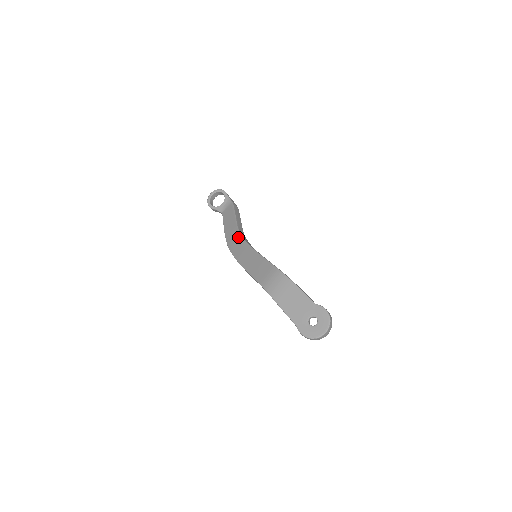
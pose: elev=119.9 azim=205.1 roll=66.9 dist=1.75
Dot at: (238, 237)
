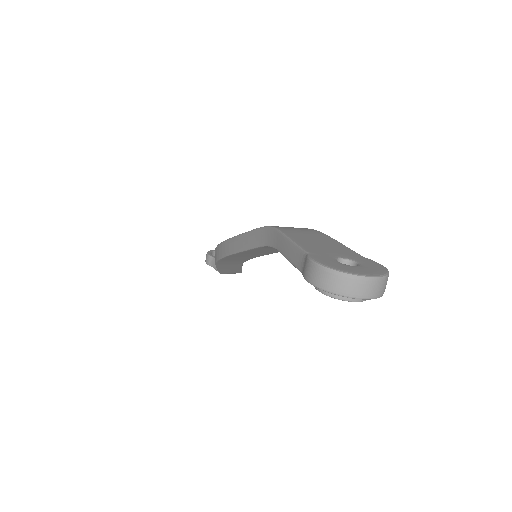
Dot at: occluded
